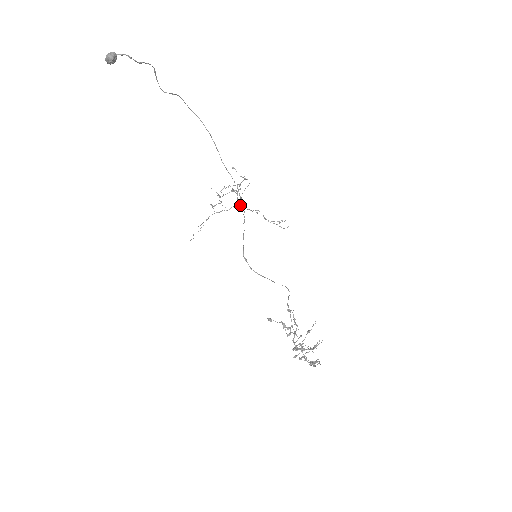
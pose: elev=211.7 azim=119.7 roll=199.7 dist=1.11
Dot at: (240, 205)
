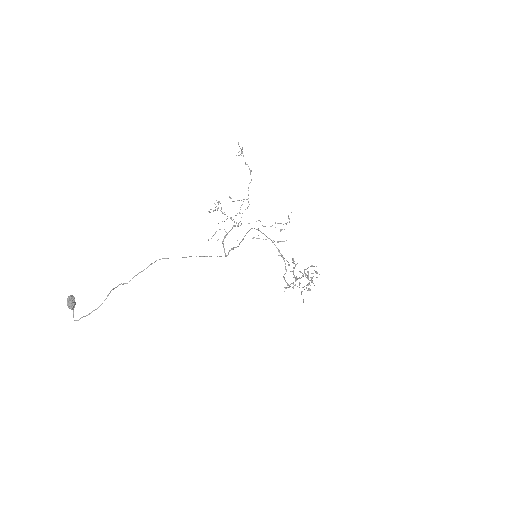
Dot at: (232, 249)
